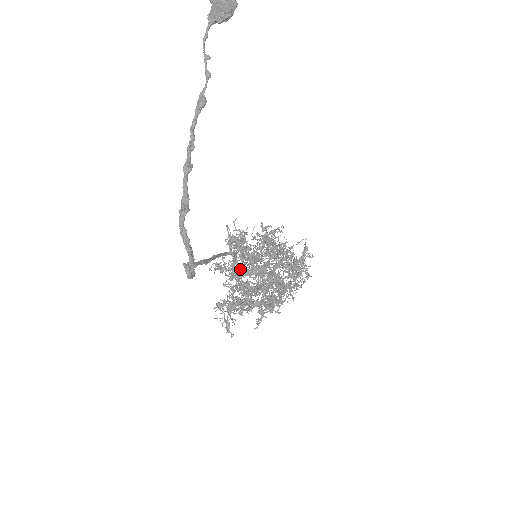
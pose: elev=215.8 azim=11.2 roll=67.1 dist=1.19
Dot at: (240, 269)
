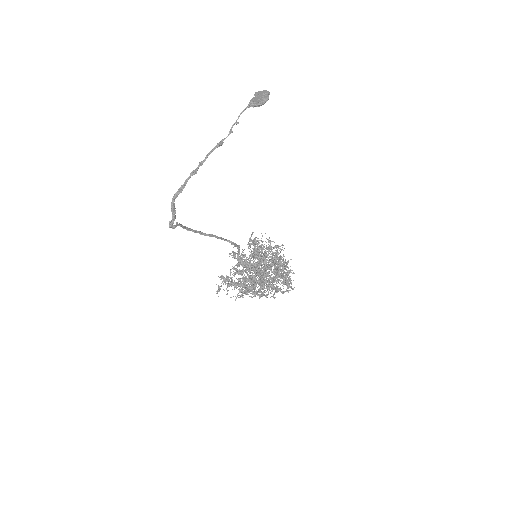
Dot at: occluded
